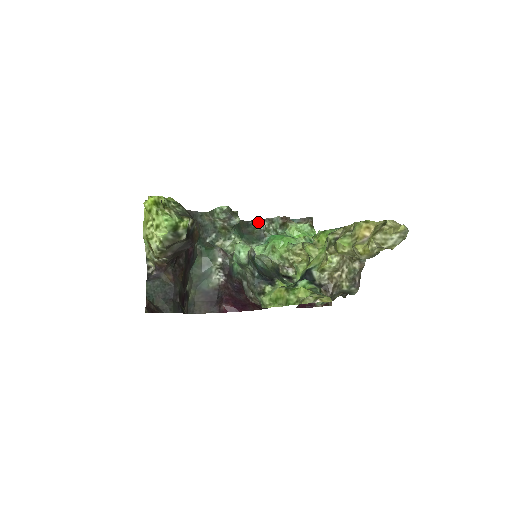
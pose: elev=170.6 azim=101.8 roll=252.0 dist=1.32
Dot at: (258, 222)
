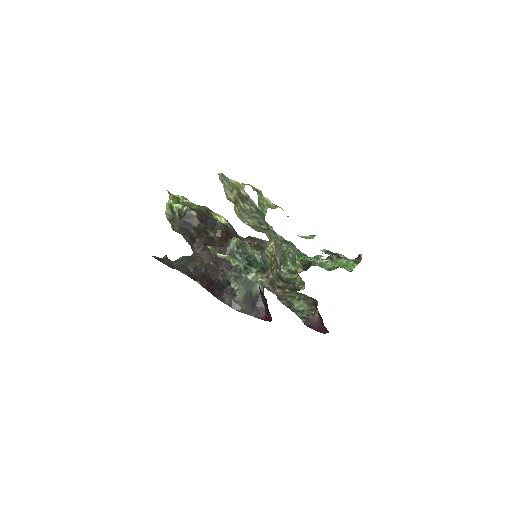
Dot at: (322, 259)
